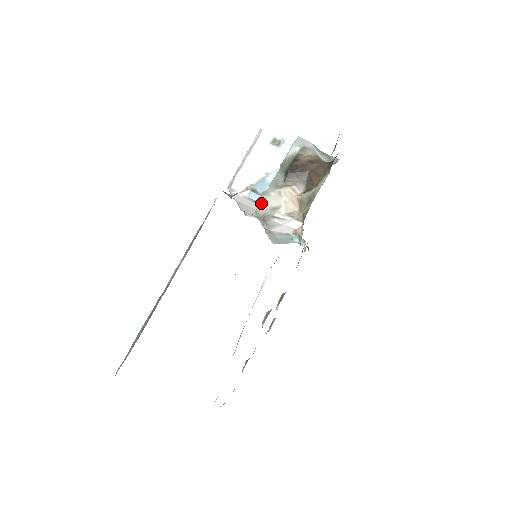
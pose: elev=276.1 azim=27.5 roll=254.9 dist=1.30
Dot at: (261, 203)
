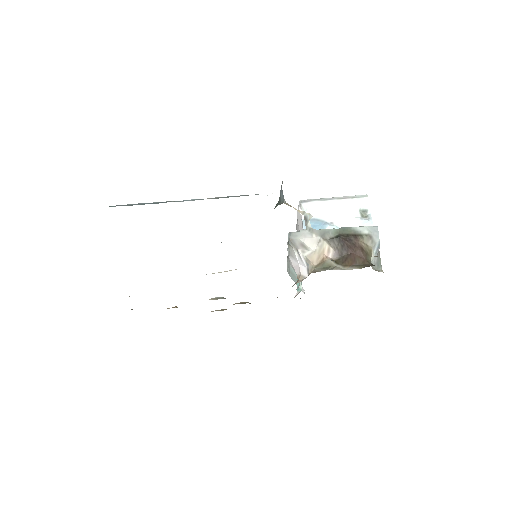
Dot at: (301, 232)
